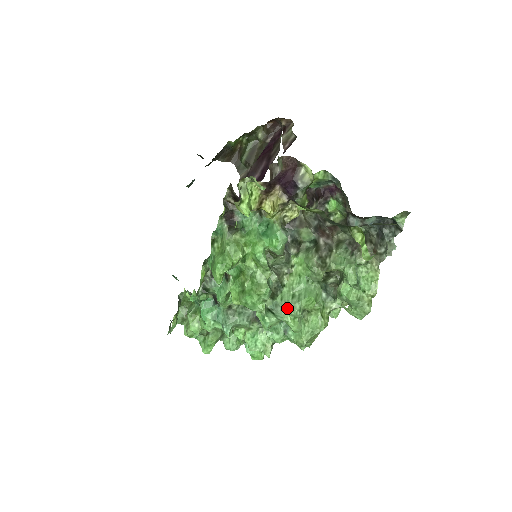
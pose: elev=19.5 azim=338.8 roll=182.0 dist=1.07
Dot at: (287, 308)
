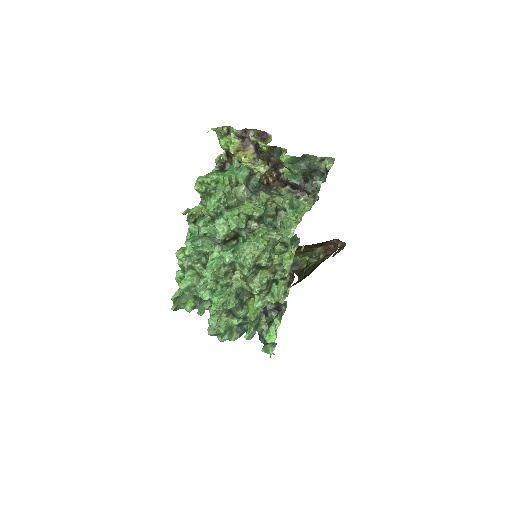
Dot at: (231, 210)
